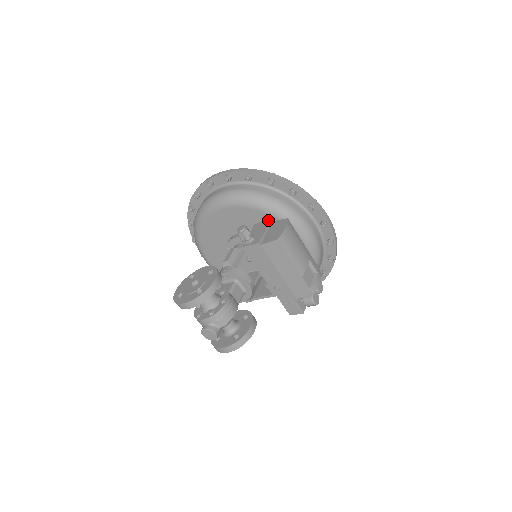
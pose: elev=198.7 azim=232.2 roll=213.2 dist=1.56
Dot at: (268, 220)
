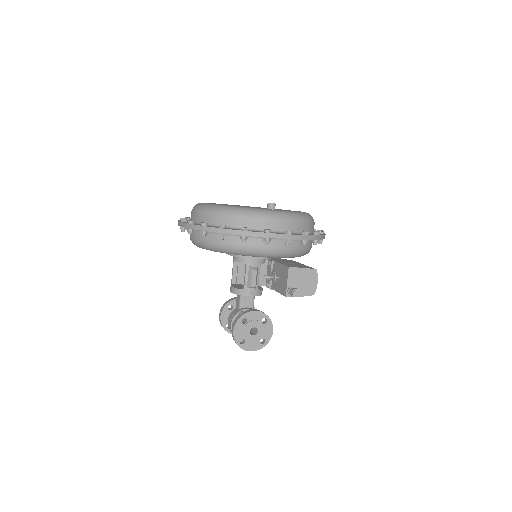
Dot at: (302, 269)
